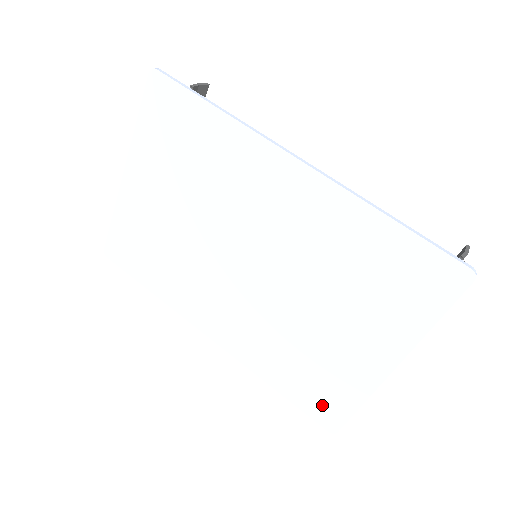
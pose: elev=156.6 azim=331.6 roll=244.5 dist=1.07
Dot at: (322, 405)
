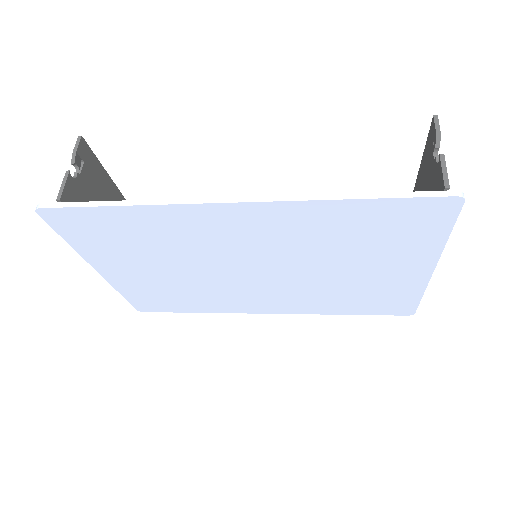
Dot at: (390, 307)
